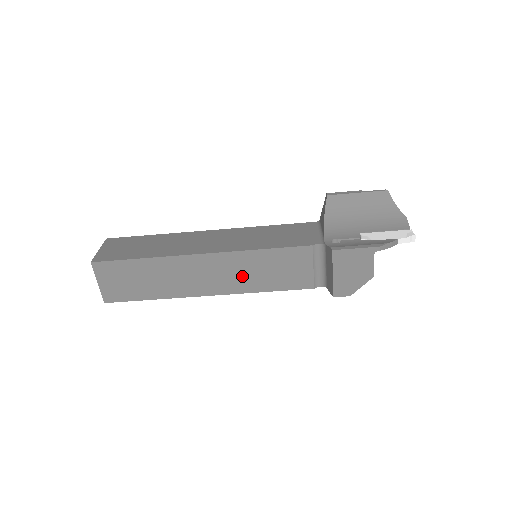
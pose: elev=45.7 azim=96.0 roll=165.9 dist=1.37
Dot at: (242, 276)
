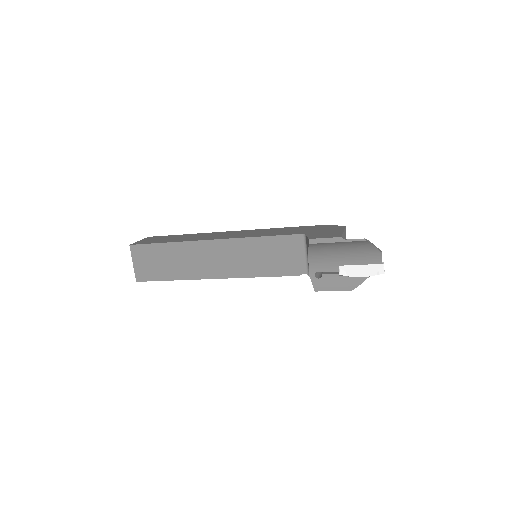
Dot at: occluded
